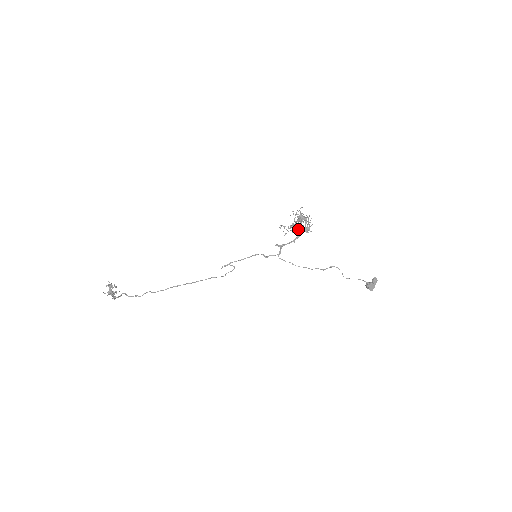
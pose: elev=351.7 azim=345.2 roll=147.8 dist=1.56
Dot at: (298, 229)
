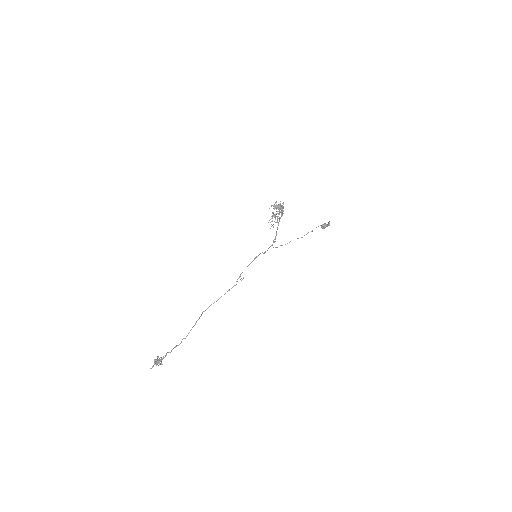
Dot at: occluded
